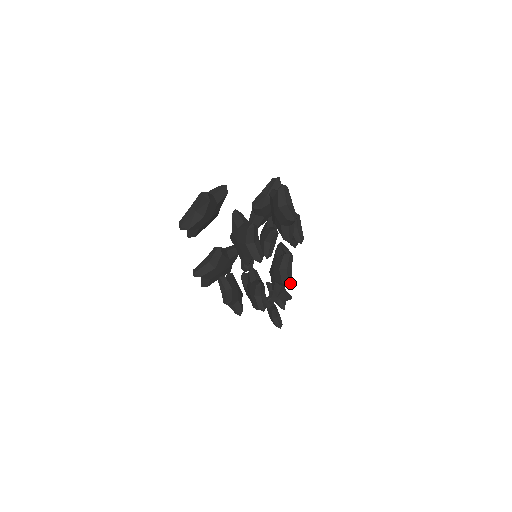
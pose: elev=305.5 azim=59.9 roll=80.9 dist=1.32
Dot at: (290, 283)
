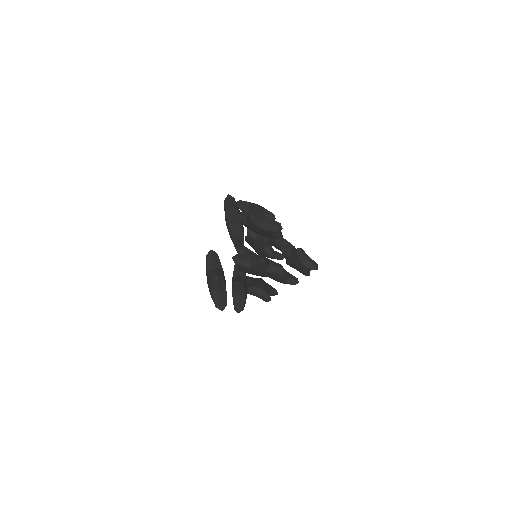
Dot at: (317, 265)
